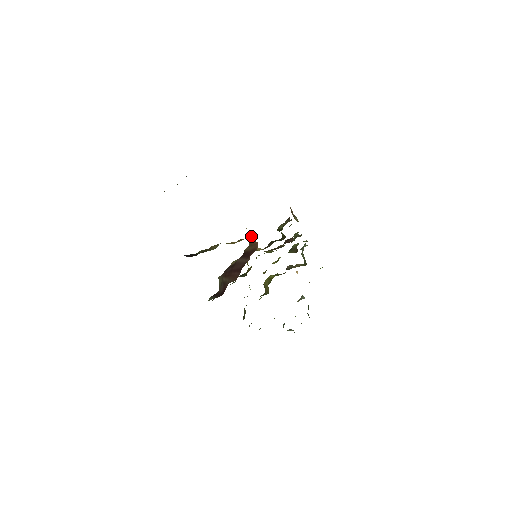
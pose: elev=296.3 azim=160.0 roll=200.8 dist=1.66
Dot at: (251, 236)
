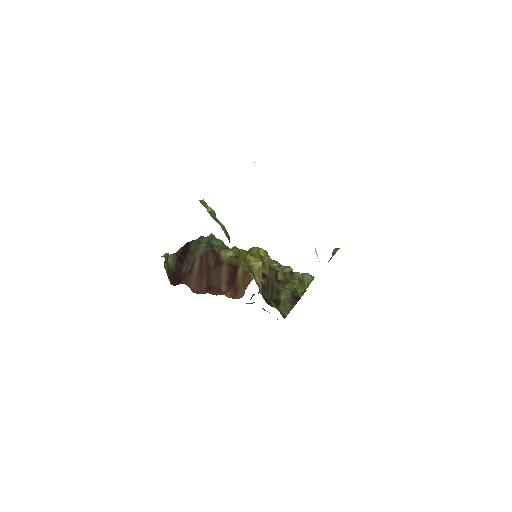
Dot at: (255, 270)
